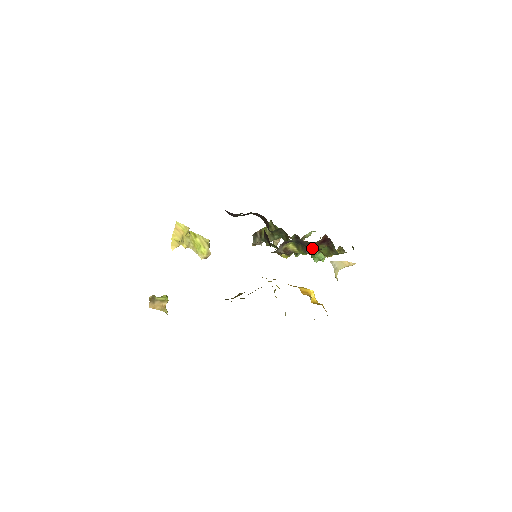
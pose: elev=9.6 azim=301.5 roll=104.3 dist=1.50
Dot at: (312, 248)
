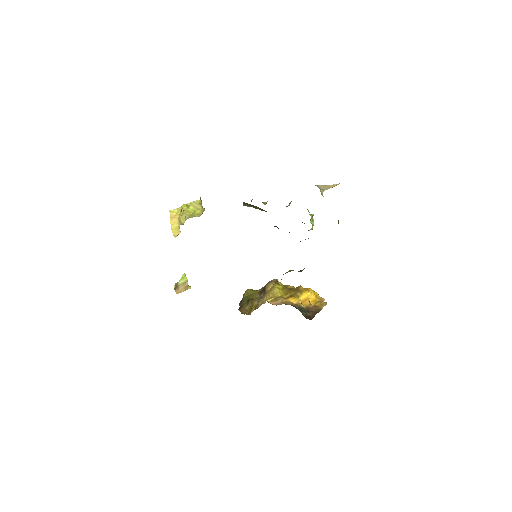
Dot at: occluded
